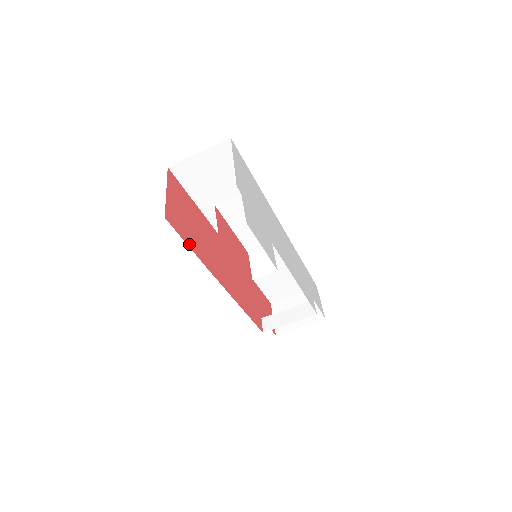
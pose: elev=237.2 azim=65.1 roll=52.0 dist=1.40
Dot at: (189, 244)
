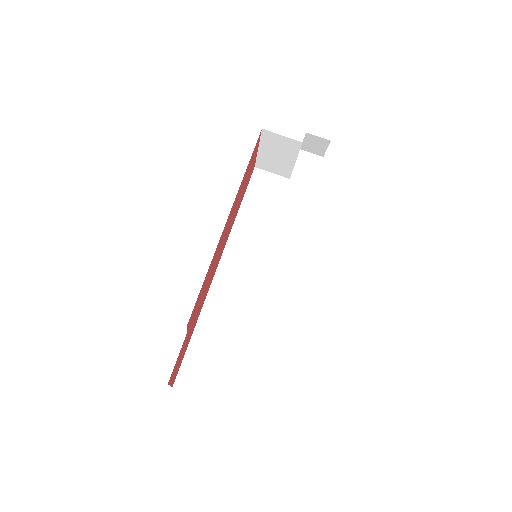
Dot at: occluded
